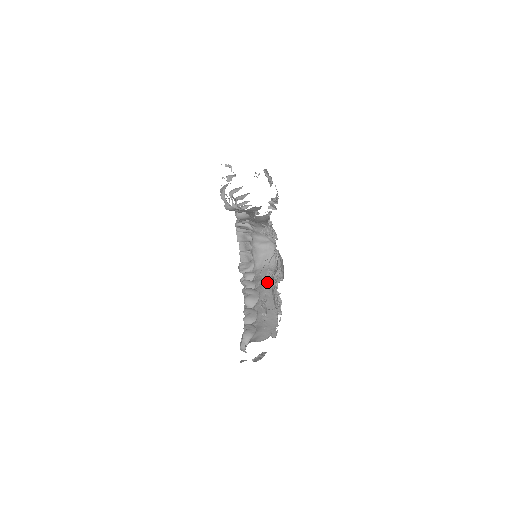
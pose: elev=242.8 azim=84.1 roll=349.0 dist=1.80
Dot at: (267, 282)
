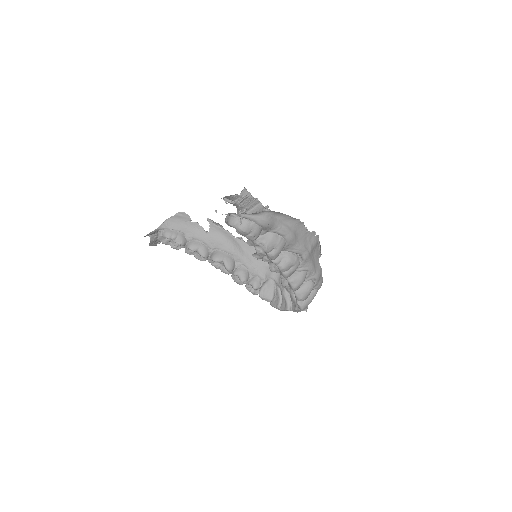
Dot at: occluded
